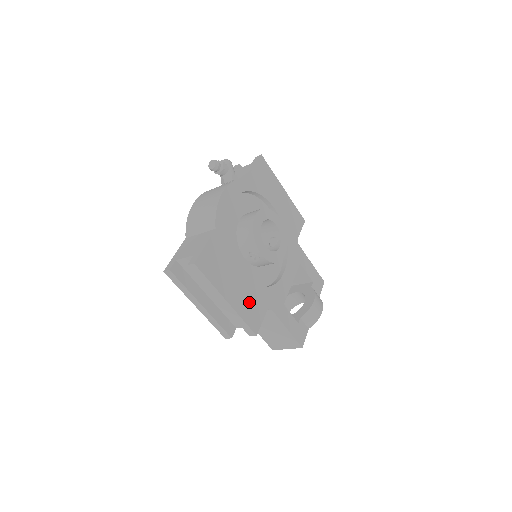
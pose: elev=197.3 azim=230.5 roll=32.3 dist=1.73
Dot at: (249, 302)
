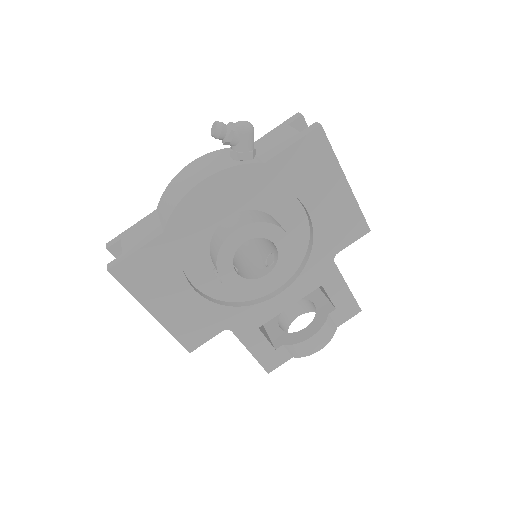
Dot at: (193, 319)
